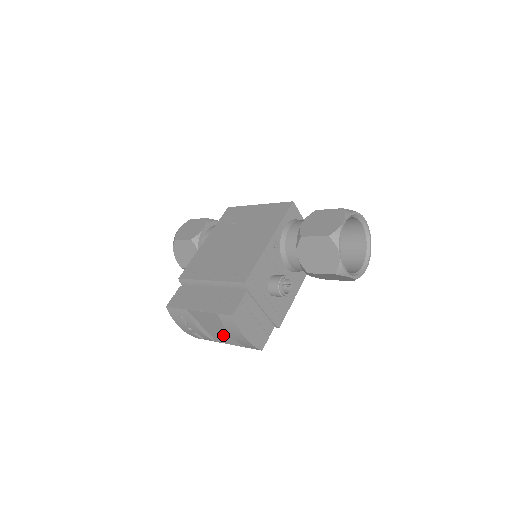
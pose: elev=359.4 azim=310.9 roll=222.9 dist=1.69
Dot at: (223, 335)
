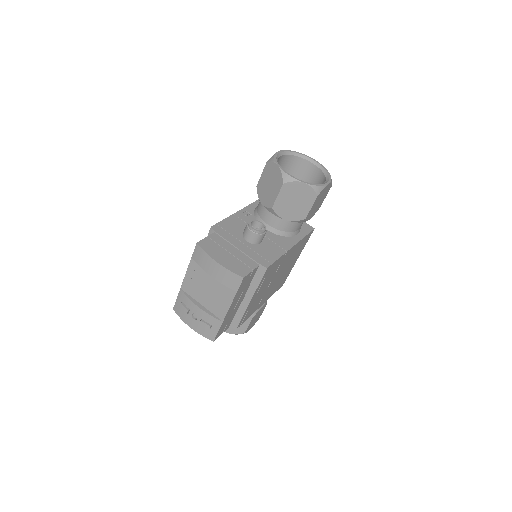
Dot at: (216, 296)
